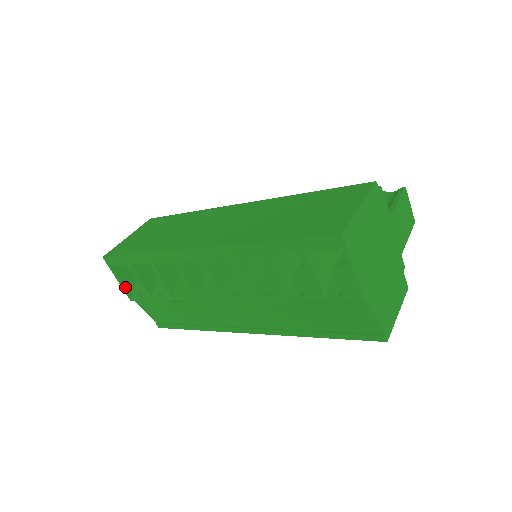
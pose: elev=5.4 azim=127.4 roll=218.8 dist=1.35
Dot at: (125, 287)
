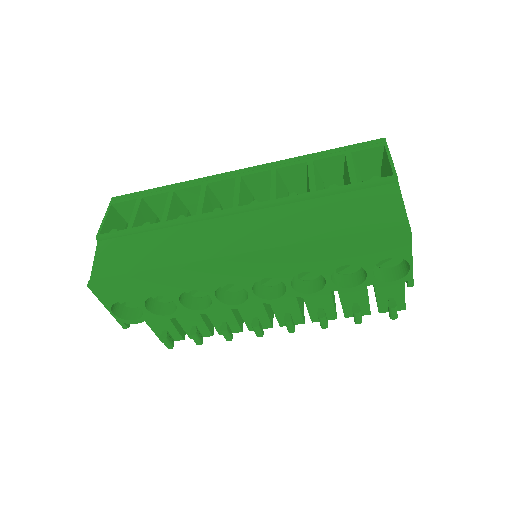
Dot at: (104, 225)
